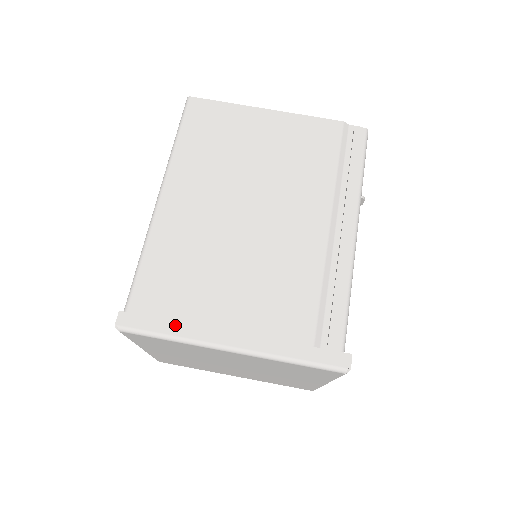
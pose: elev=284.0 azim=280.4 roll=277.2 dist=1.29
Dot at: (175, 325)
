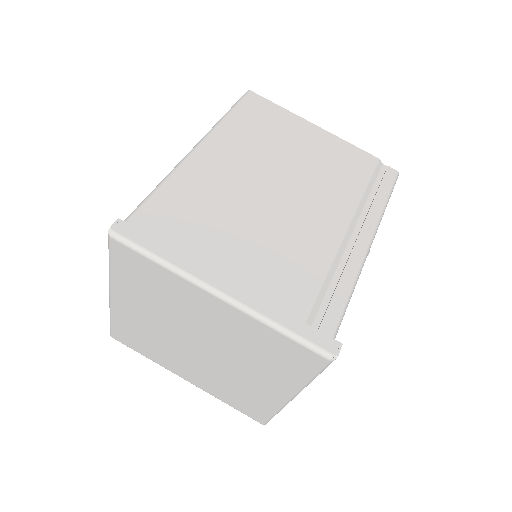
Dot at: (171, 251)
